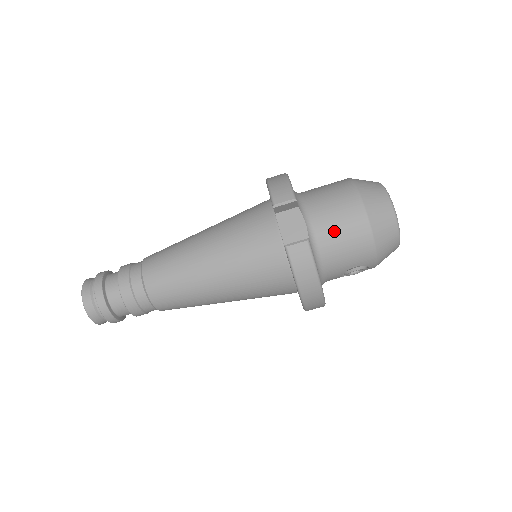
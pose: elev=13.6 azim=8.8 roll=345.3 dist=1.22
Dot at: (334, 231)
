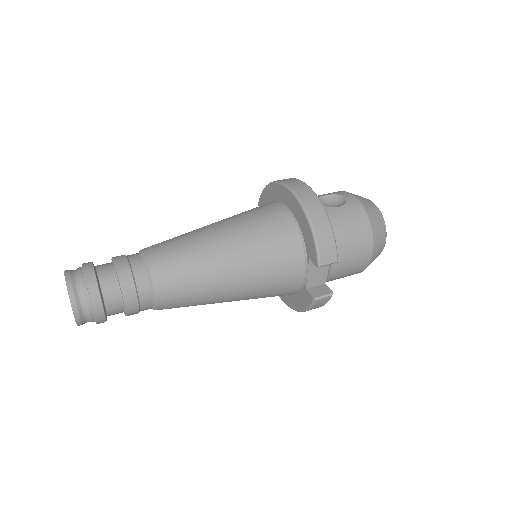
Dot at: (343, 271)
